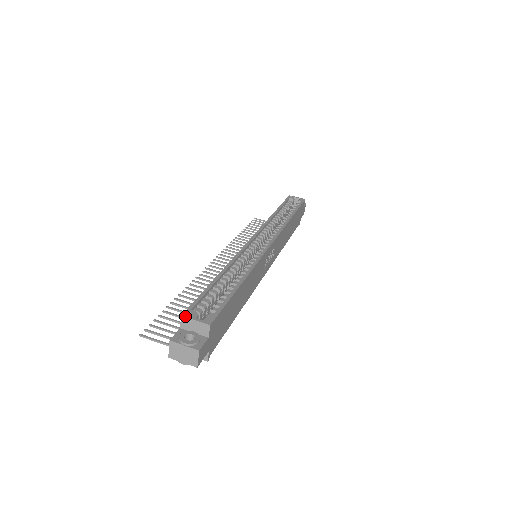
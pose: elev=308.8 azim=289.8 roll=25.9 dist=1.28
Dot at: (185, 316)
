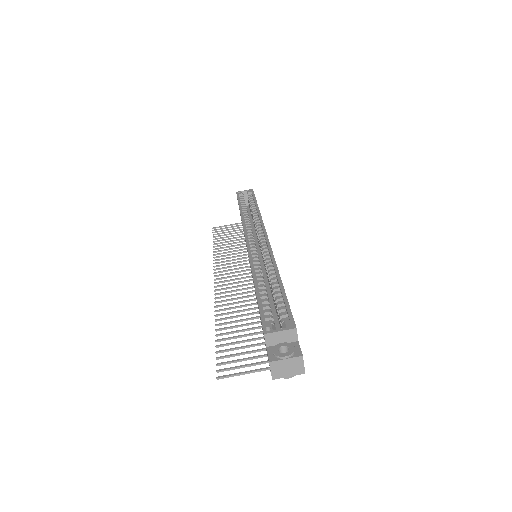
Dot at: (267, 332)
